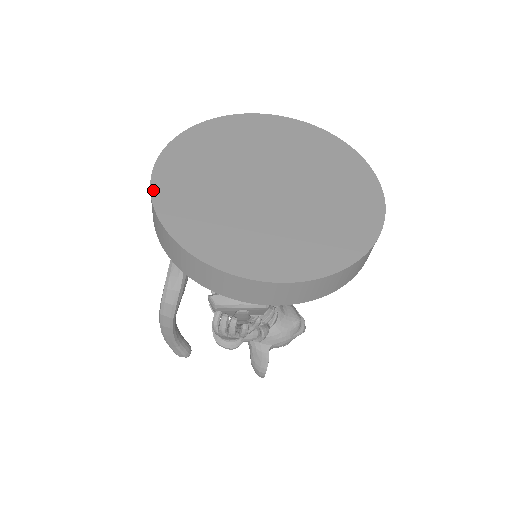
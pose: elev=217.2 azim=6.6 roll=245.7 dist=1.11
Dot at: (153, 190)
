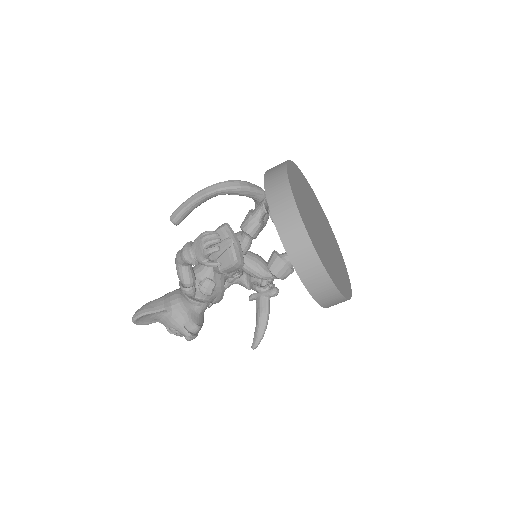
Dot at: (293, 163)
